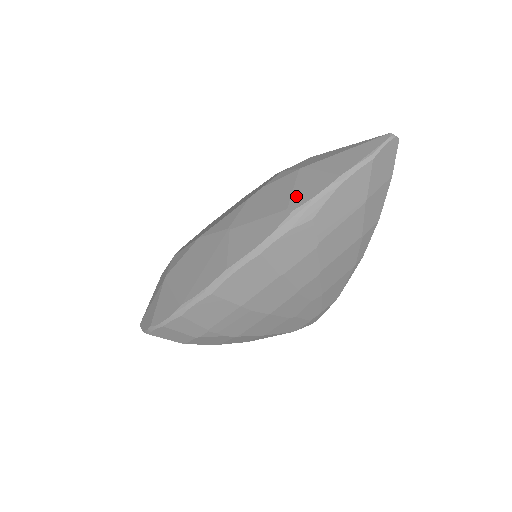
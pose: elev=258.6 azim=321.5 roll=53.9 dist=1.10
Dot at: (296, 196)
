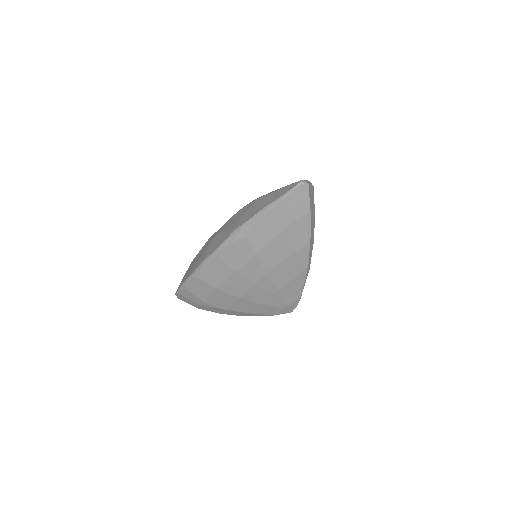
Dot at: (242, 219)
